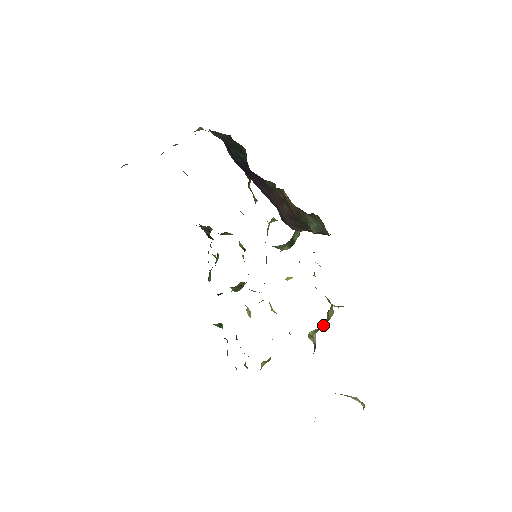
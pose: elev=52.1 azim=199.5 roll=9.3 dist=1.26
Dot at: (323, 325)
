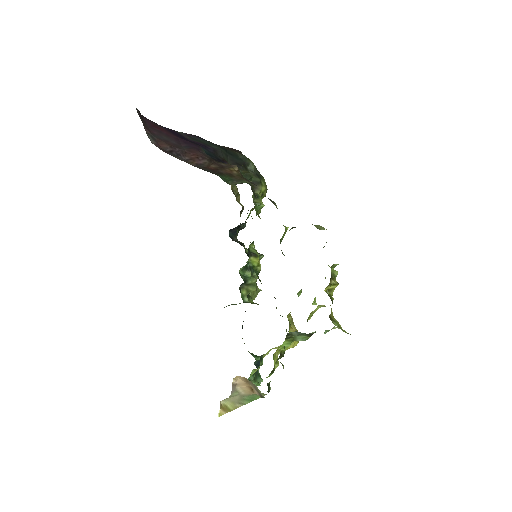
Dot at: occluded
